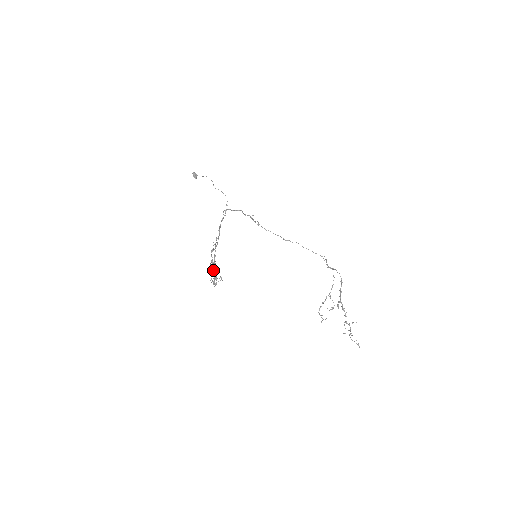
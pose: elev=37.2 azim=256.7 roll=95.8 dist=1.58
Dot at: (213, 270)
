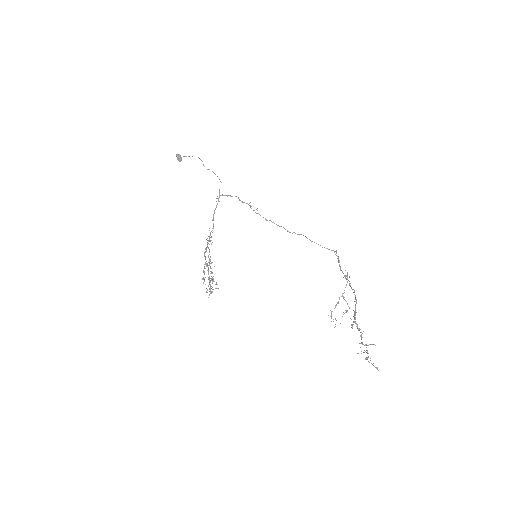
Dot at: (208, 274)
